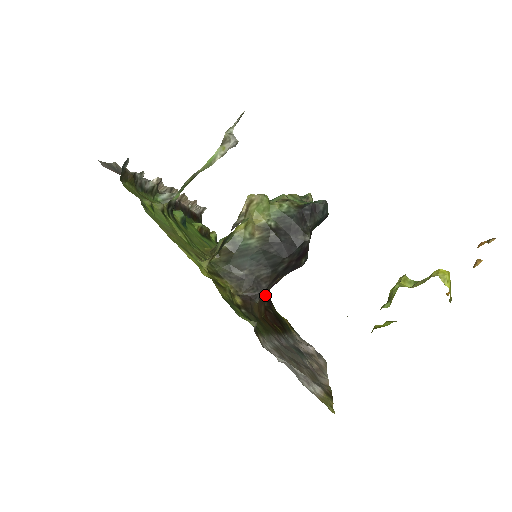
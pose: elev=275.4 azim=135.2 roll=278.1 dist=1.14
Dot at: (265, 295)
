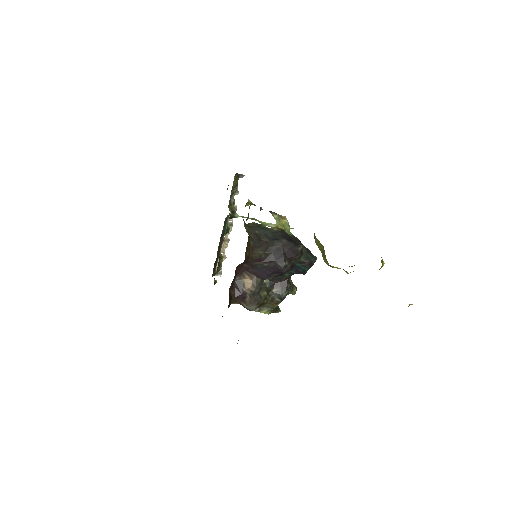
Dot at: (252, 257)
